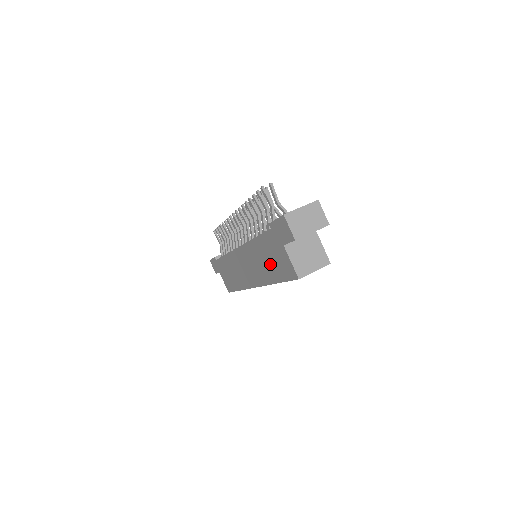
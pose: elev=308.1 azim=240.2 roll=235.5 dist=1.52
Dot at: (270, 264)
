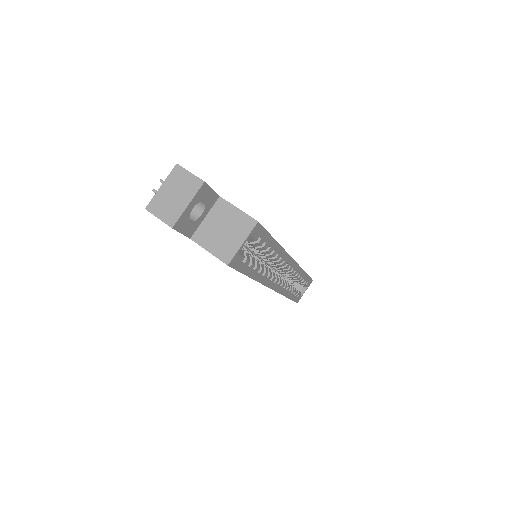
Dot at: occluded
